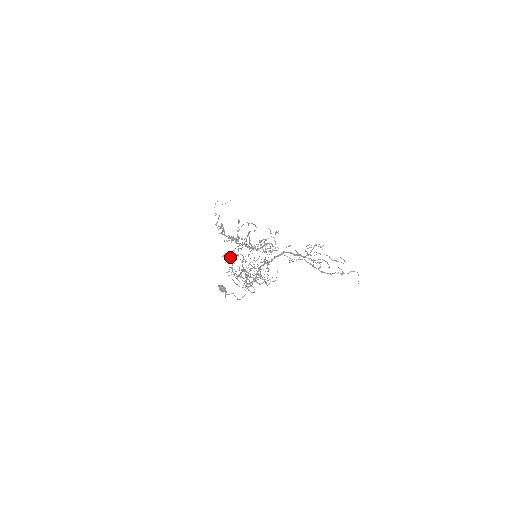
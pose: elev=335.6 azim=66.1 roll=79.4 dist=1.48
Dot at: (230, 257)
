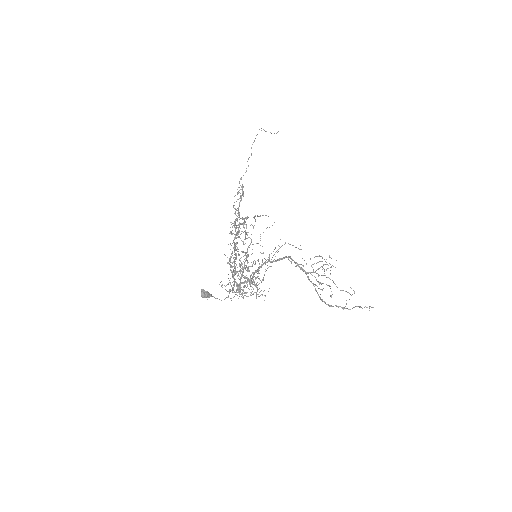
Dot at: occluded
